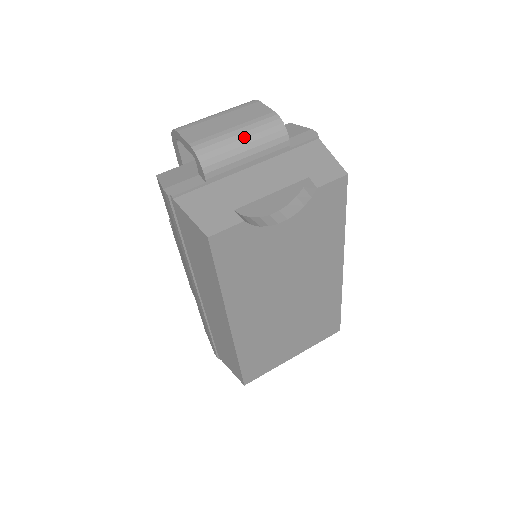
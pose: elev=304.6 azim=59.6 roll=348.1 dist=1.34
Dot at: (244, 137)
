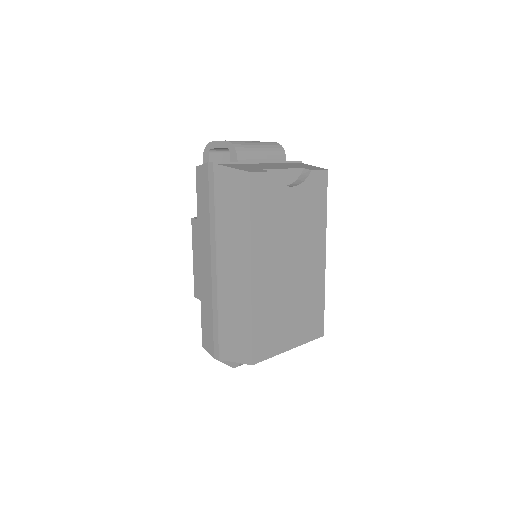
Dot at: (259, 144)
